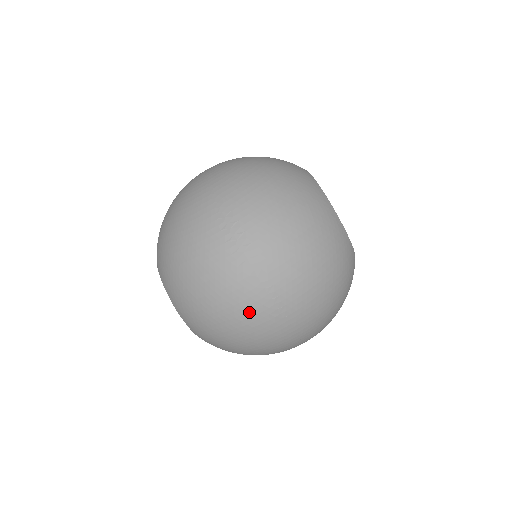
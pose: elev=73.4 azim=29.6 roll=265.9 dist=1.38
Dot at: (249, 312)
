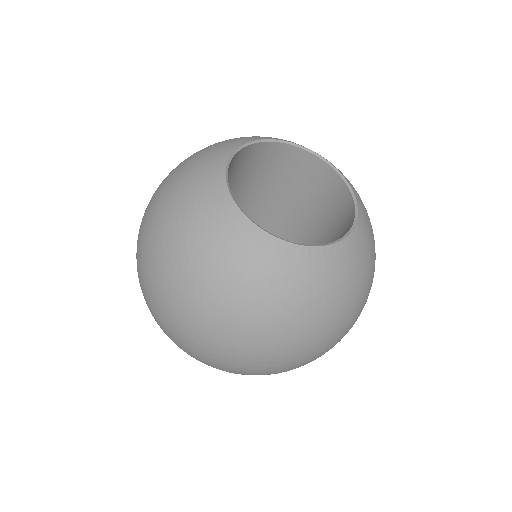
Dot at: (263, 374)
